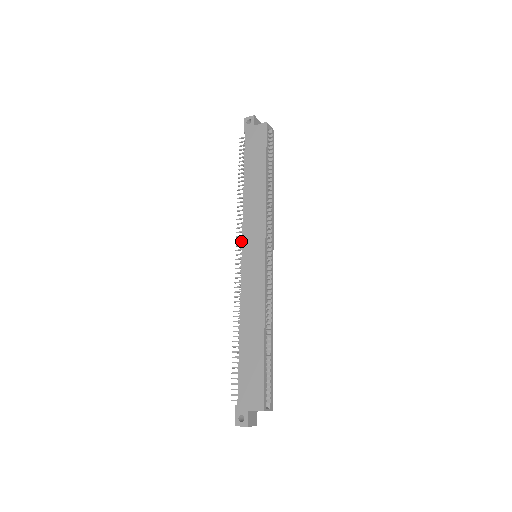
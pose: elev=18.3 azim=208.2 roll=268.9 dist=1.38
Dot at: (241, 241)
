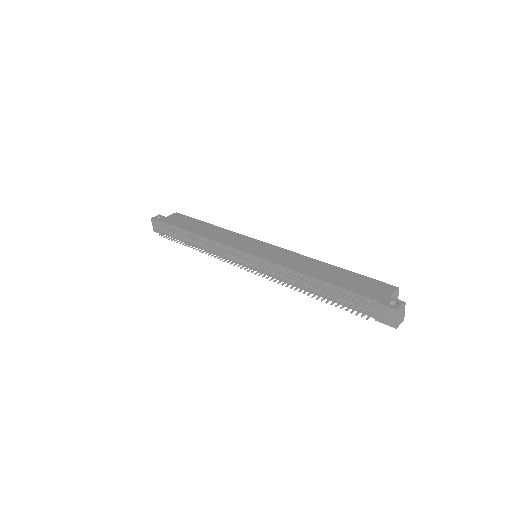
Dot at: occluded
